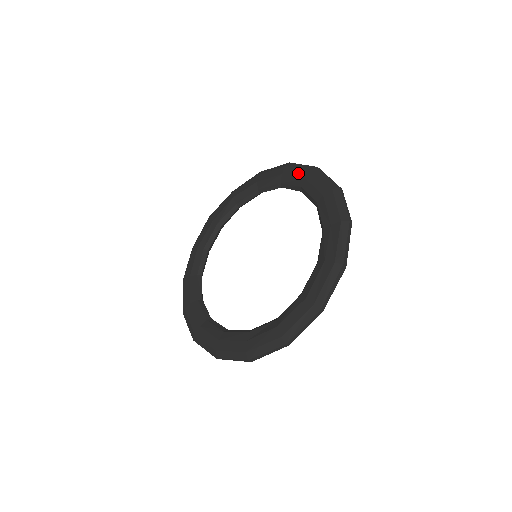
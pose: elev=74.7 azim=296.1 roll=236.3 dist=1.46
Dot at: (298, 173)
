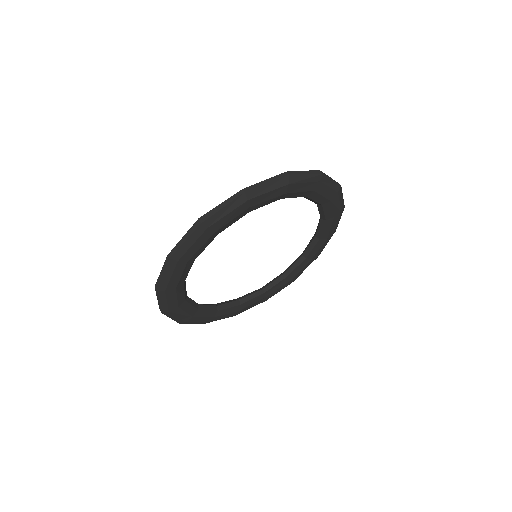
Dot at: occluded
